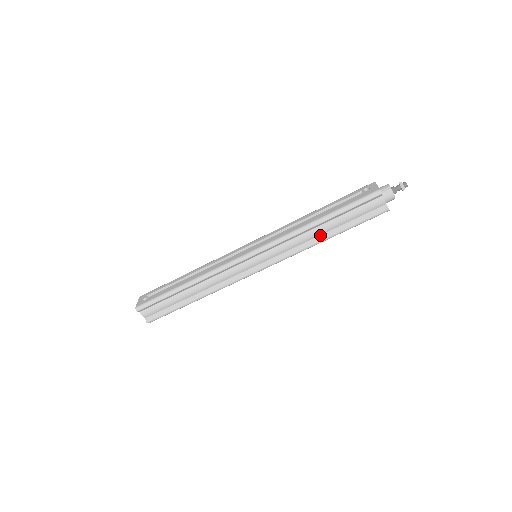
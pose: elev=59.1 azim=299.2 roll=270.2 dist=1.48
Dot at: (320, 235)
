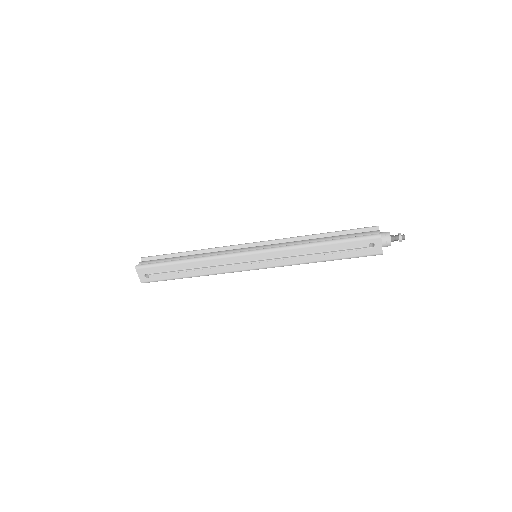
Dot at: occluded
